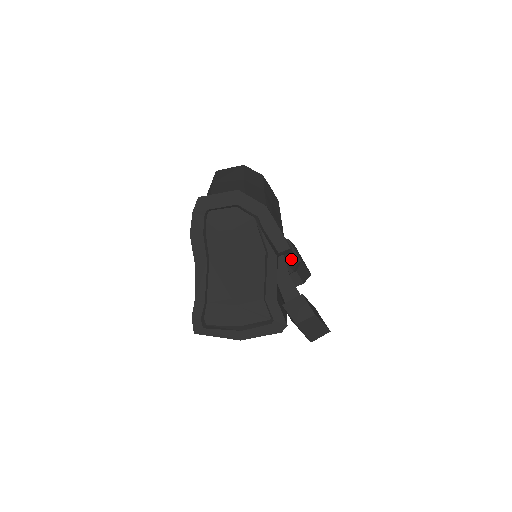
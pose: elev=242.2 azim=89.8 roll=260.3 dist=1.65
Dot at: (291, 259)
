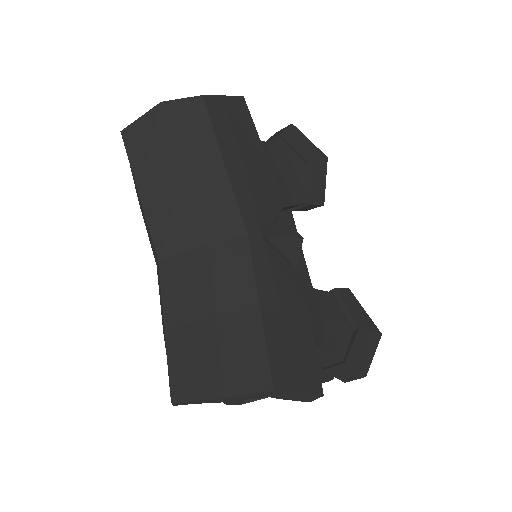
Dot at: (297, 181)
